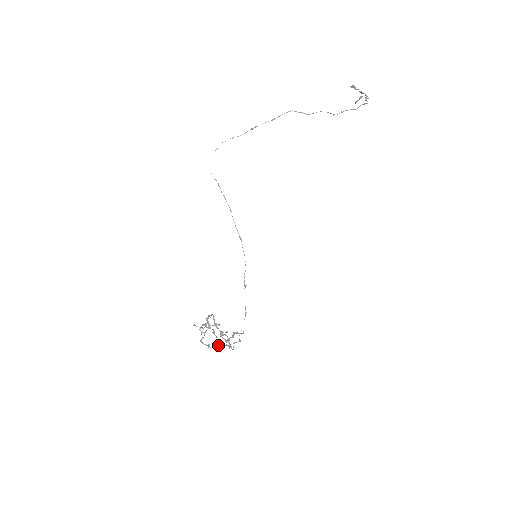
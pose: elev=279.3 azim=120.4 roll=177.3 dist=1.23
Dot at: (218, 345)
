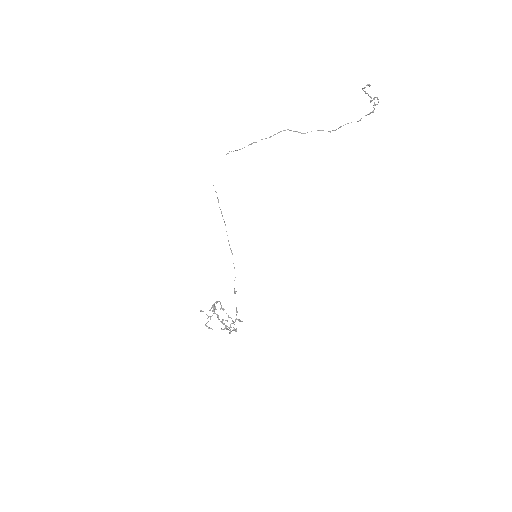
Dot at: (221, 329)
